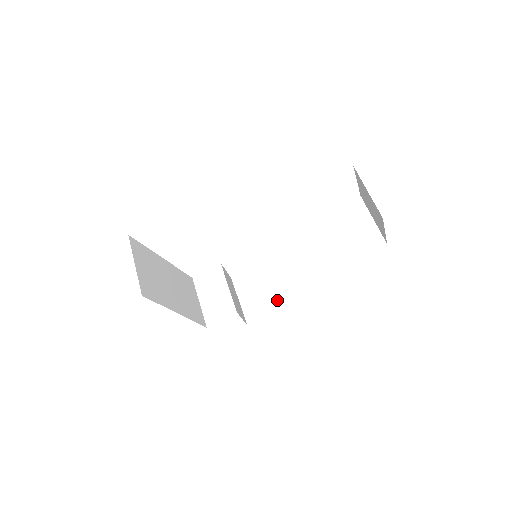
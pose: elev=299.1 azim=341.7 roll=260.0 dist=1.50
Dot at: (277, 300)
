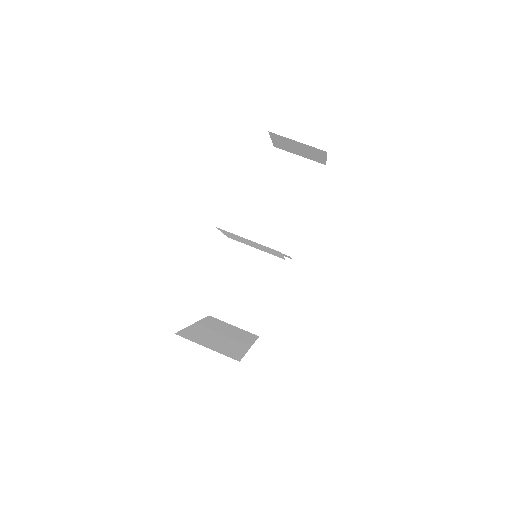
Dot at: (276, 271)
